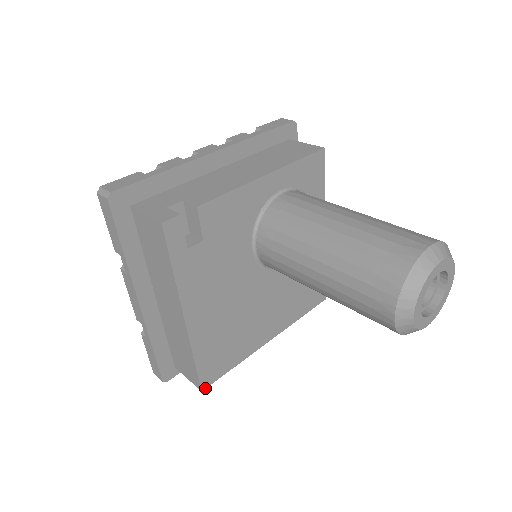
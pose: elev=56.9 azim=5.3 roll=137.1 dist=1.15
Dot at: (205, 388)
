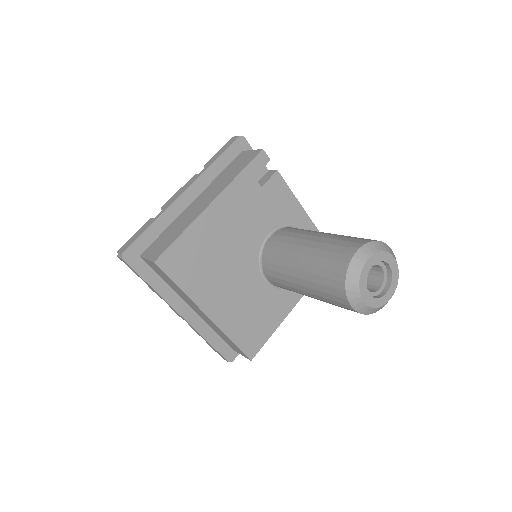
Dot at: (157, 264)
